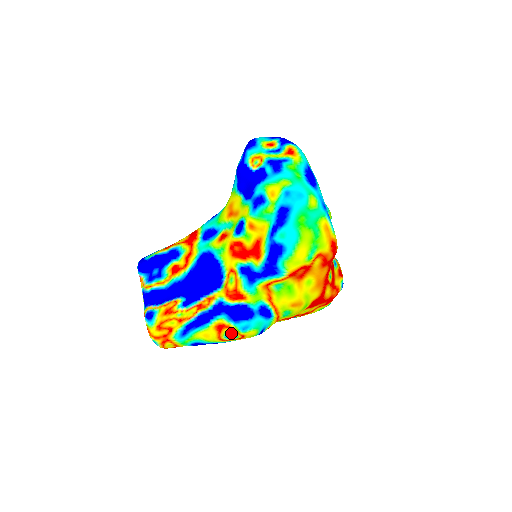
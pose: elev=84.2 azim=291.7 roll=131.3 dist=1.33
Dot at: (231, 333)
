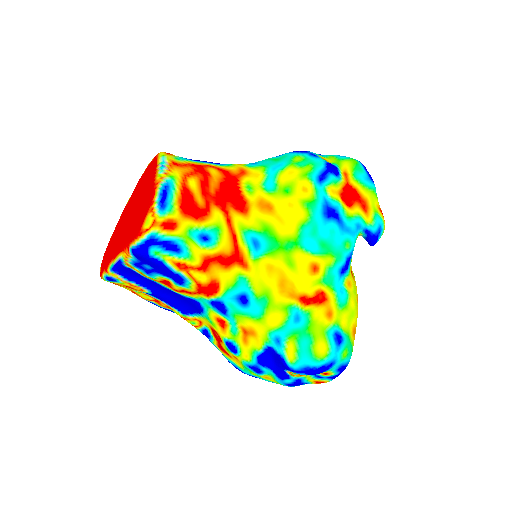
Dot at: occluded
